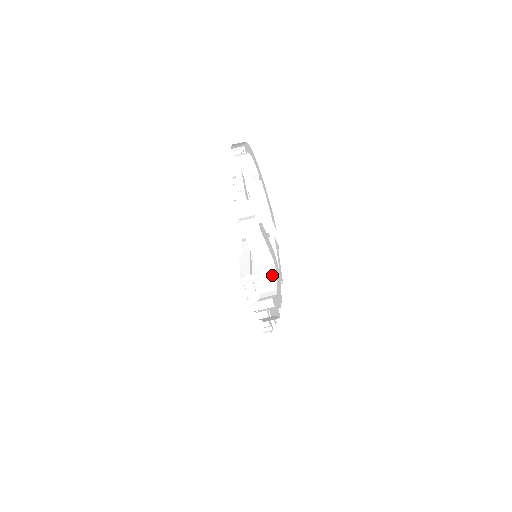
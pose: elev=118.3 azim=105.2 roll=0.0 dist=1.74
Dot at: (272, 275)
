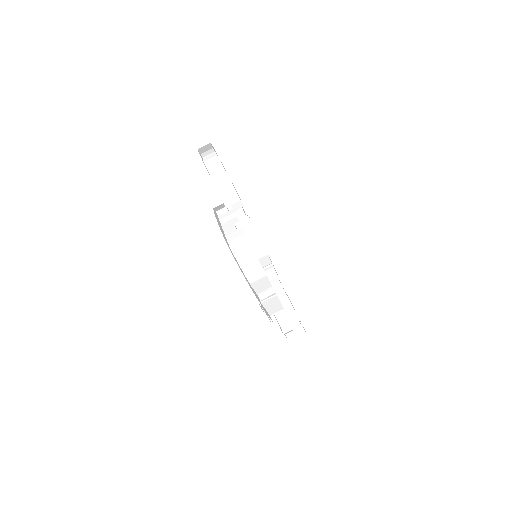
Dot at: (249, 251)
